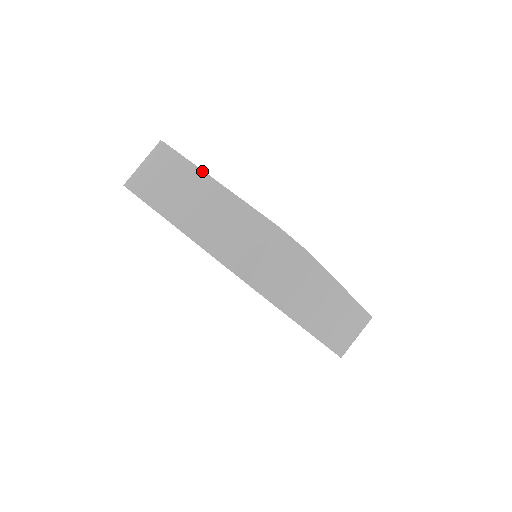
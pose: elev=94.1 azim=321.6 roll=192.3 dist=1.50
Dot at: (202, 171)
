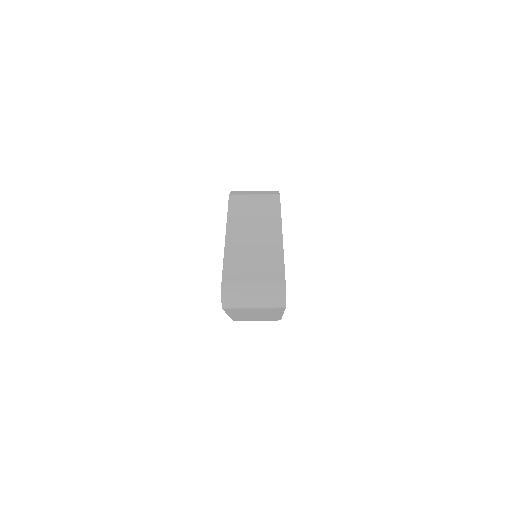
Dot at: occluded
